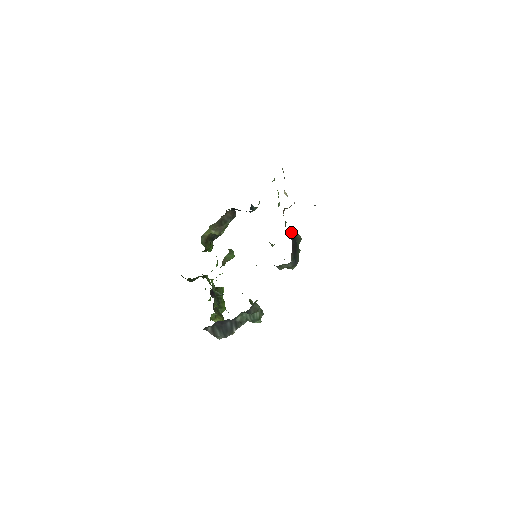
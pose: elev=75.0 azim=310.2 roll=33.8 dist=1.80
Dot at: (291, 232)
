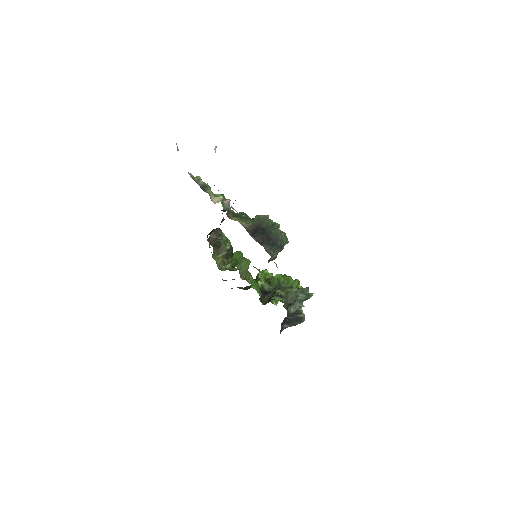
Dot at: (251, 226)
